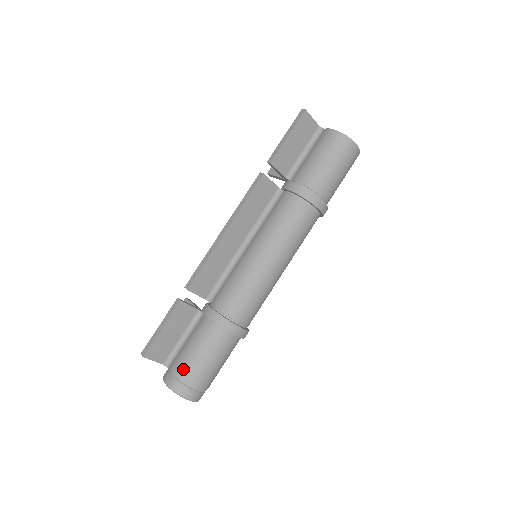
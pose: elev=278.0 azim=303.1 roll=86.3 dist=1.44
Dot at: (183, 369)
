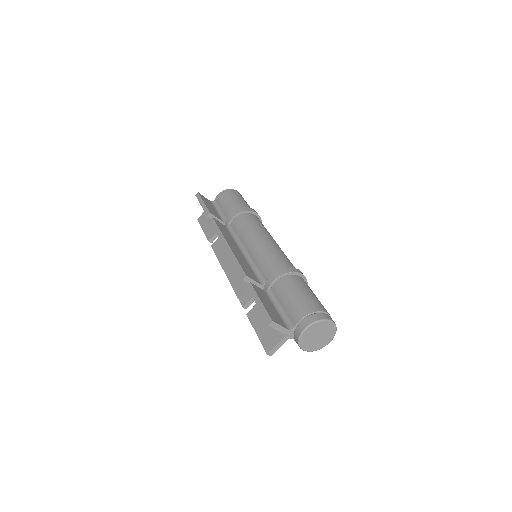
Dot at: (303, 308)
